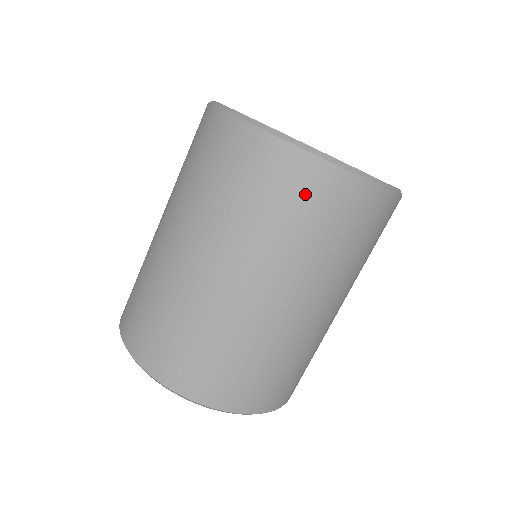
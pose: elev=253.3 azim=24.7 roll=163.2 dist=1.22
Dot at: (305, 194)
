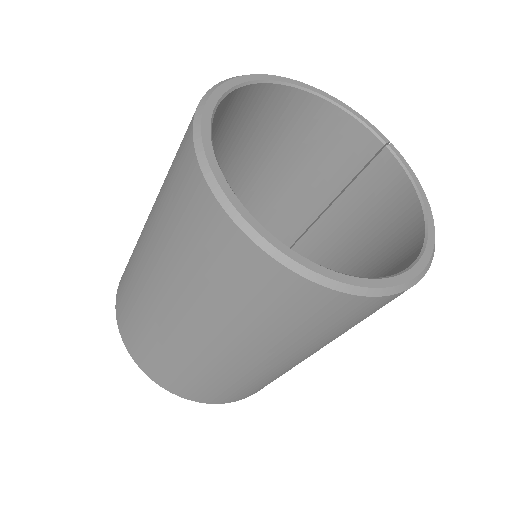
Dot at: occluded
